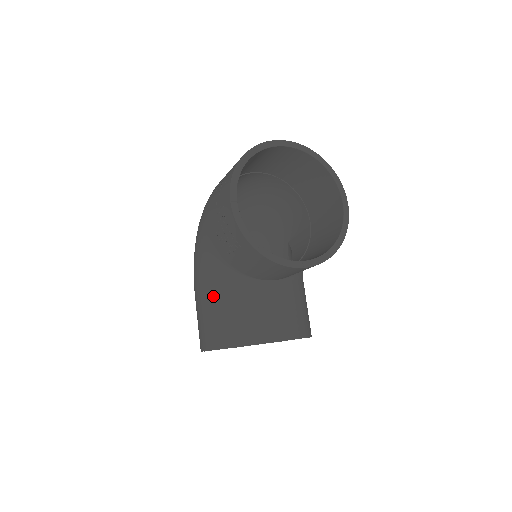
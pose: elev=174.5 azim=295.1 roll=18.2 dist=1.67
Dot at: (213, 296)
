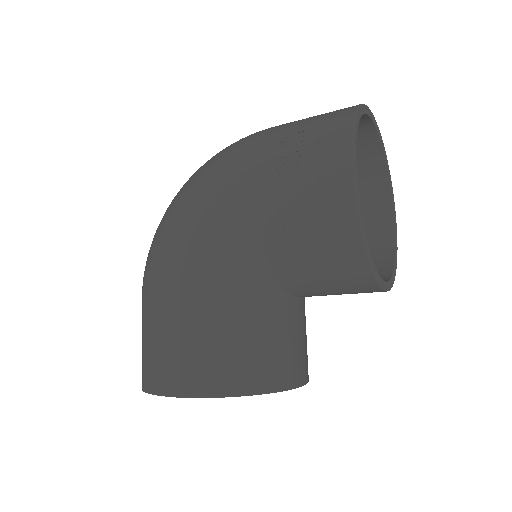
Dot at: (219, 309)
